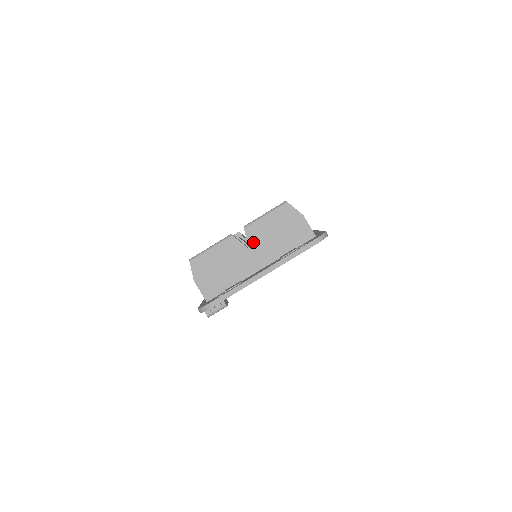
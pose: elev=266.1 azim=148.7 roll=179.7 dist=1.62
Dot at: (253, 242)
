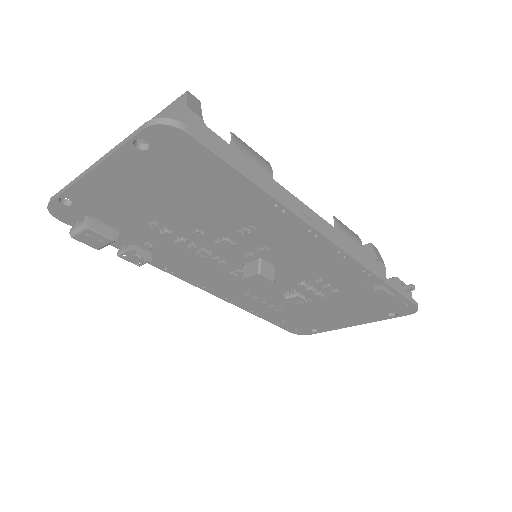
Dot at: occluded
